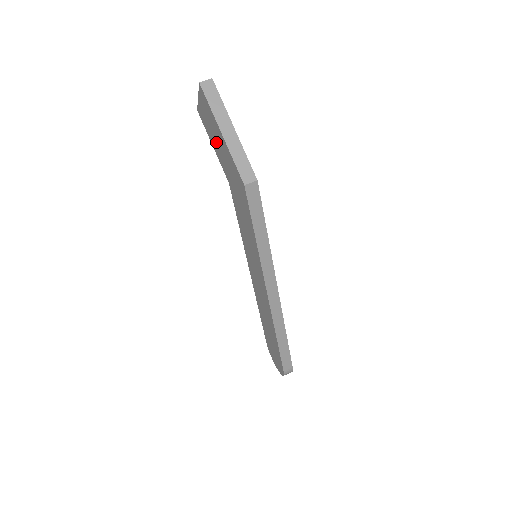
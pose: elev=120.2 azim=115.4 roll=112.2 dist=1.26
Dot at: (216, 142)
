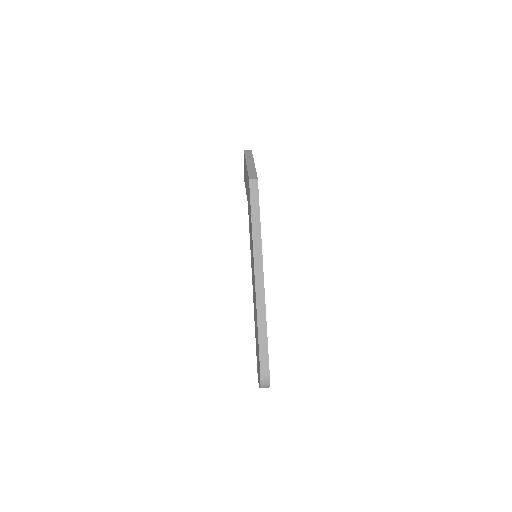
Dot at: occluded
